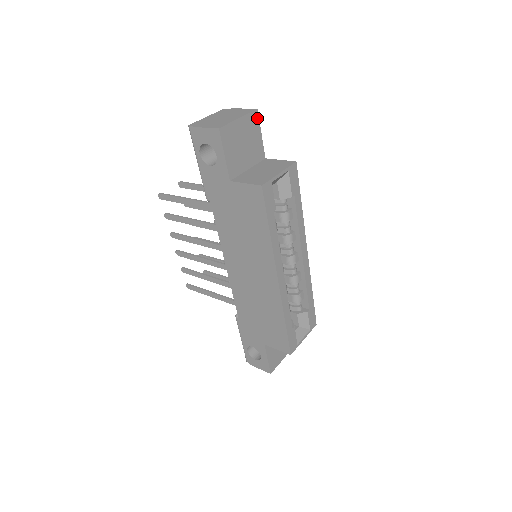
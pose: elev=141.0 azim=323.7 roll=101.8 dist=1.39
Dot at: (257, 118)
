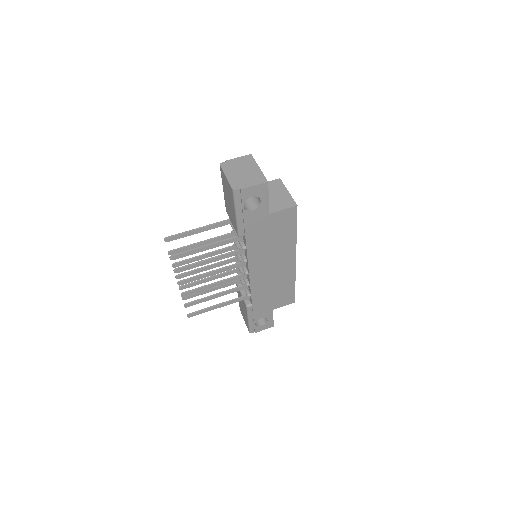
Dot at: occluded
